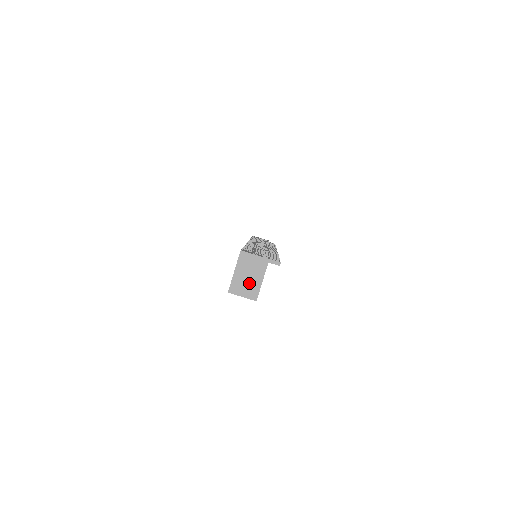
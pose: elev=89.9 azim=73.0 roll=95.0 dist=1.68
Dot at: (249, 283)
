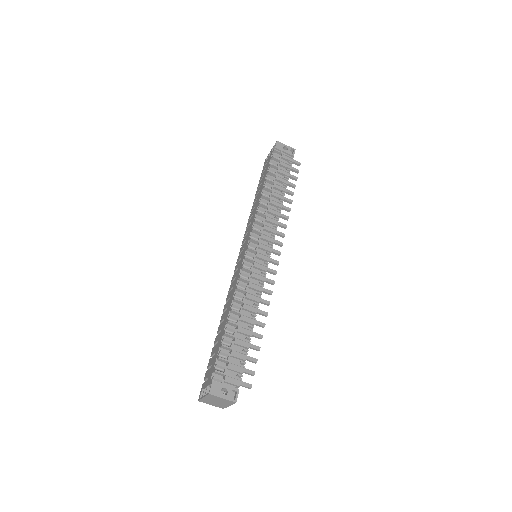
Dot at: (217, 403)
